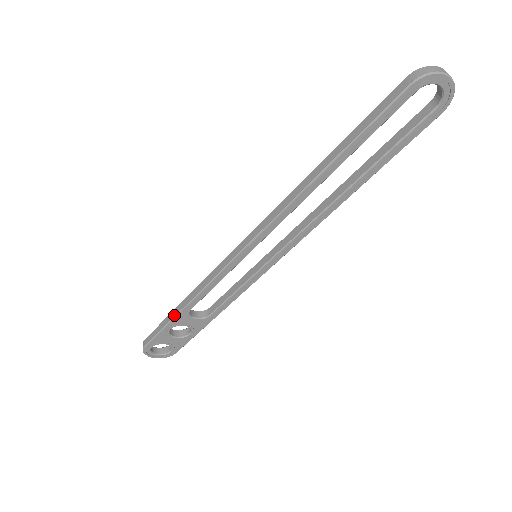
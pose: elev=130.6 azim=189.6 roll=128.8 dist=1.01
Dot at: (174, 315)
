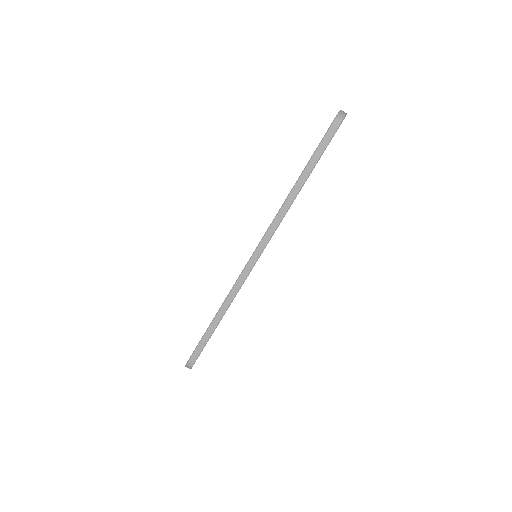
Dot at: (214, 328)
